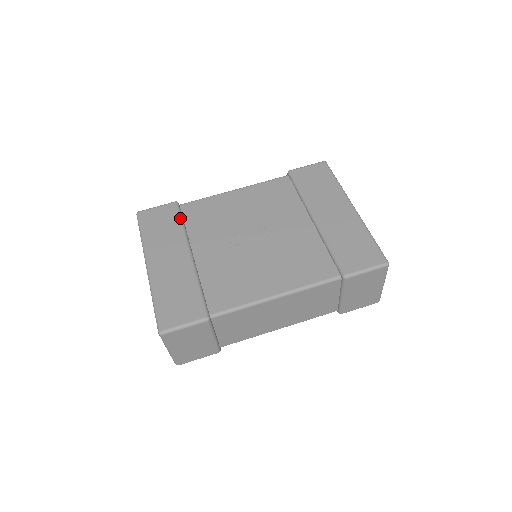
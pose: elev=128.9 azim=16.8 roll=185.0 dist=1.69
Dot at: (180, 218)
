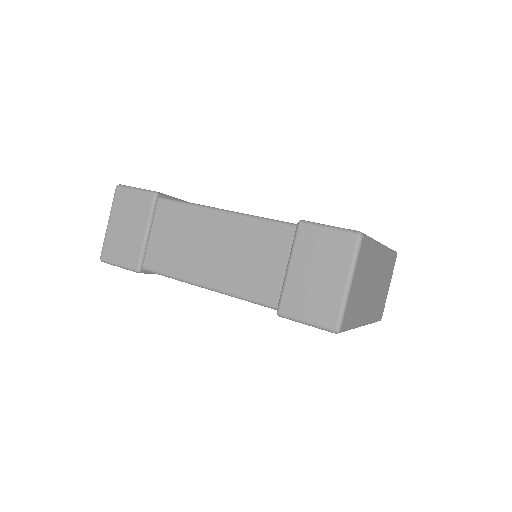
Dot at: occluded
